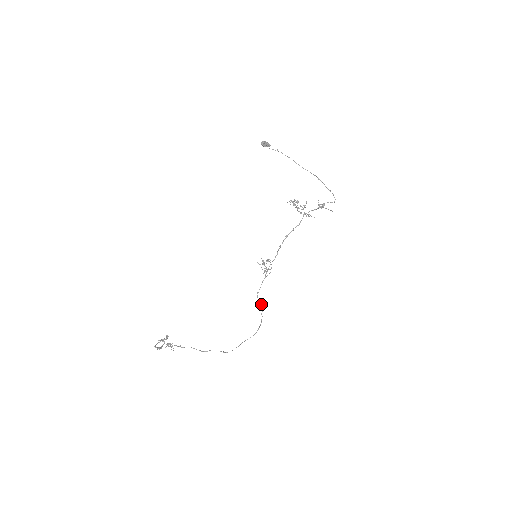
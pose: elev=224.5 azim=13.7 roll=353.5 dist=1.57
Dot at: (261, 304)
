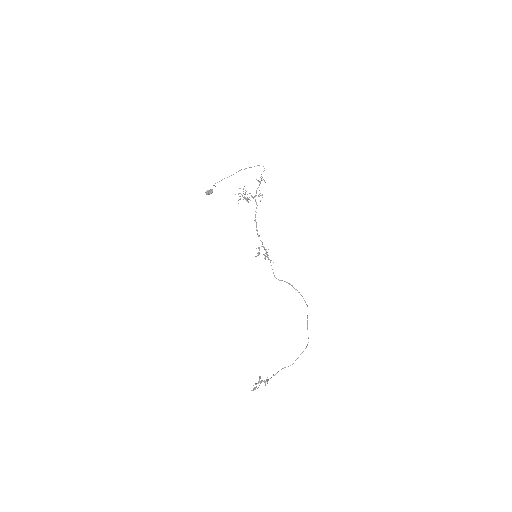
Dot at: (285, 281)
